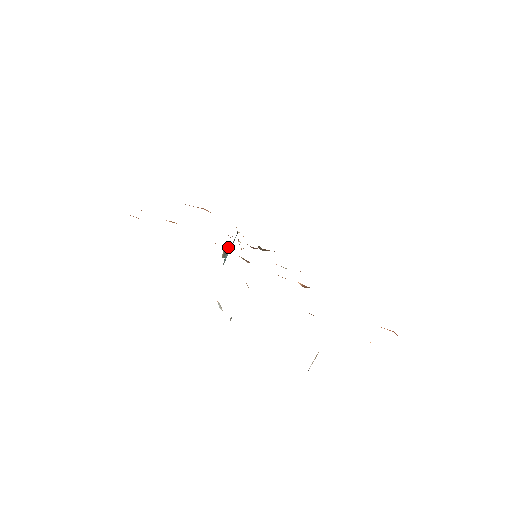
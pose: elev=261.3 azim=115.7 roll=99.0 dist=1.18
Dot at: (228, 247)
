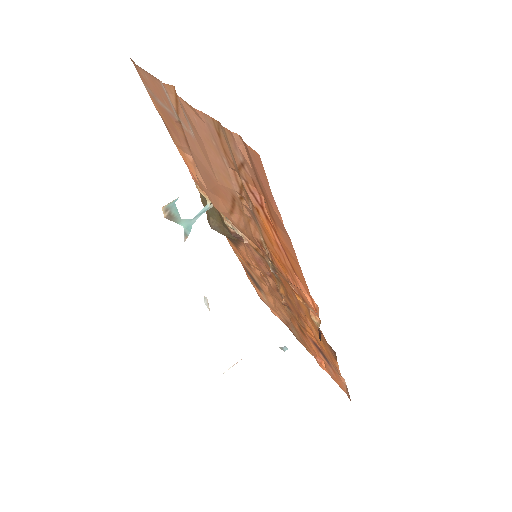
Dot at: (260, 246)
